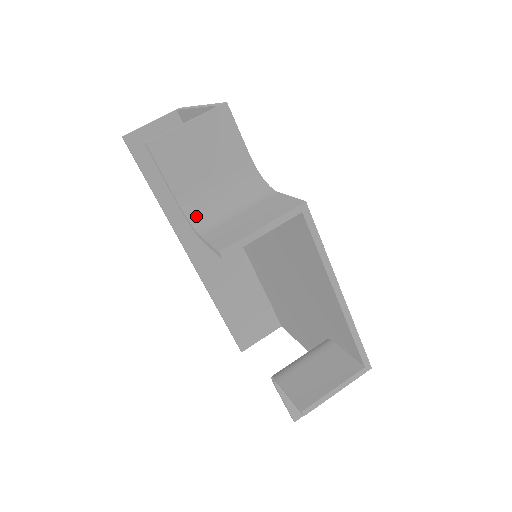
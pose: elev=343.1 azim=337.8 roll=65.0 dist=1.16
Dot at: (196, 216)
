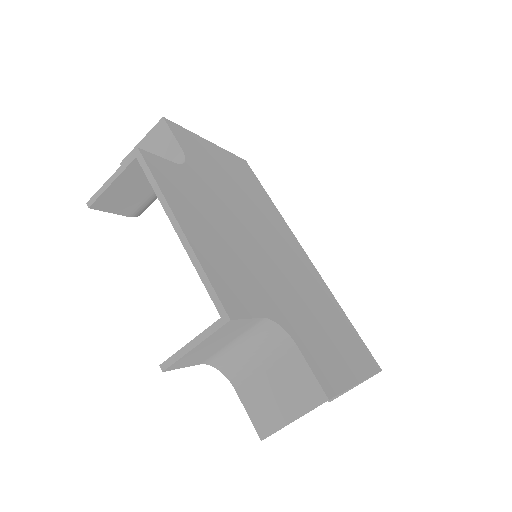
Dot at: occluded
